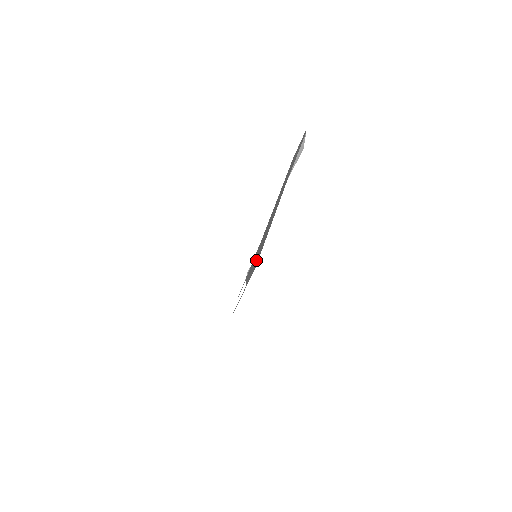
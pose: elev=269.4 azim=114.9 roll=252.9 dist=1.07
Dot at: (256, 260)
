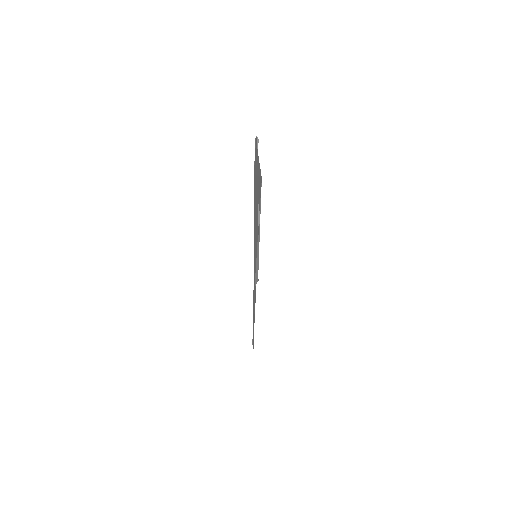
Dot at: occluded
